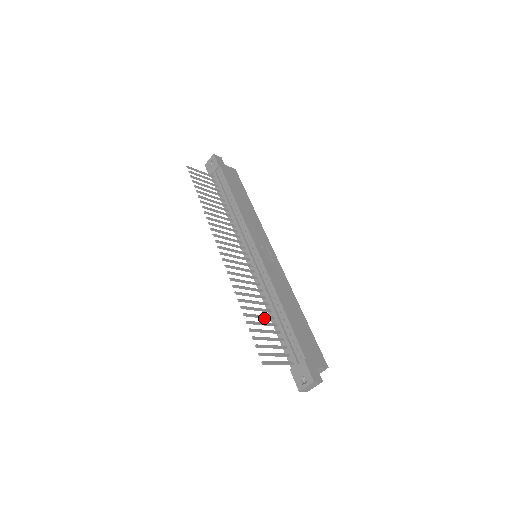
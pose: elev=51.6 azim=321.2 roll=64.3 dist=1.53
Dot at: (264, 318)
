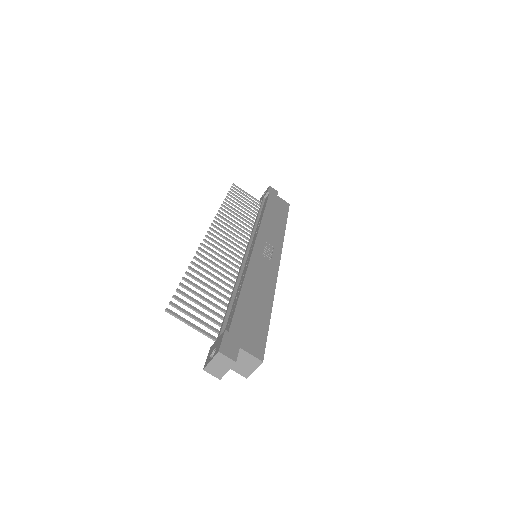
Dot at: (215, 292)
